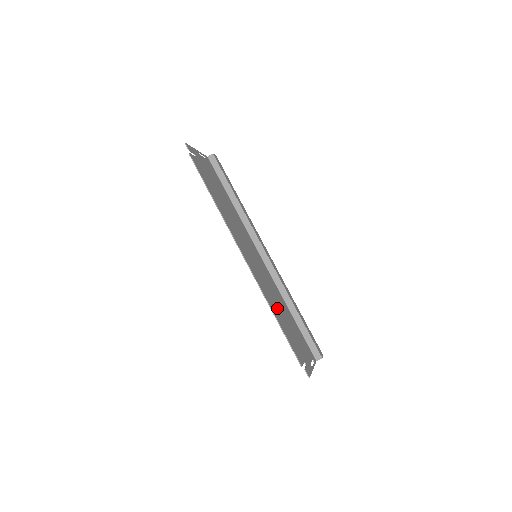
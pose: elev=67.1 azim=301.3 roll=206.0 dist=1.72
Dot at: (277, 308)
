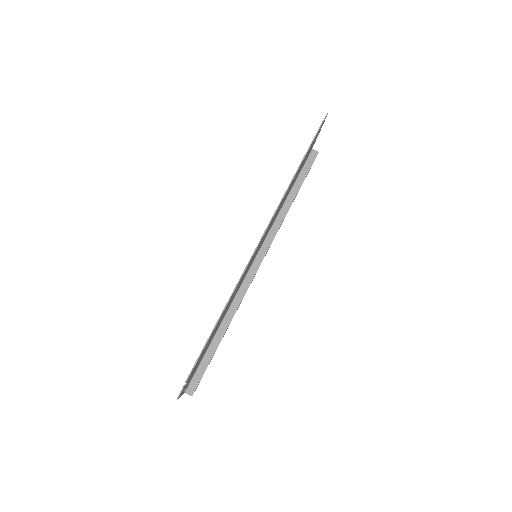
Dot at: (224, 312)
